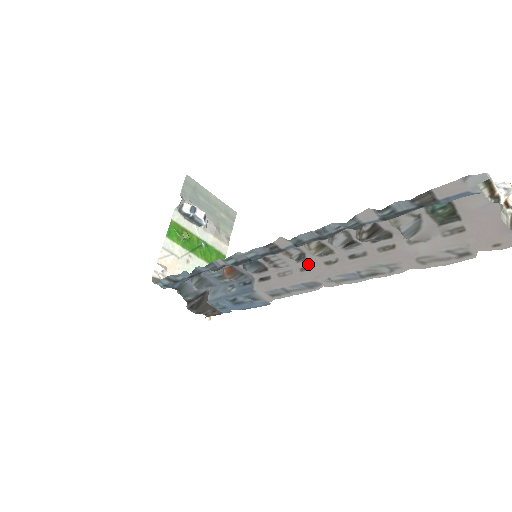
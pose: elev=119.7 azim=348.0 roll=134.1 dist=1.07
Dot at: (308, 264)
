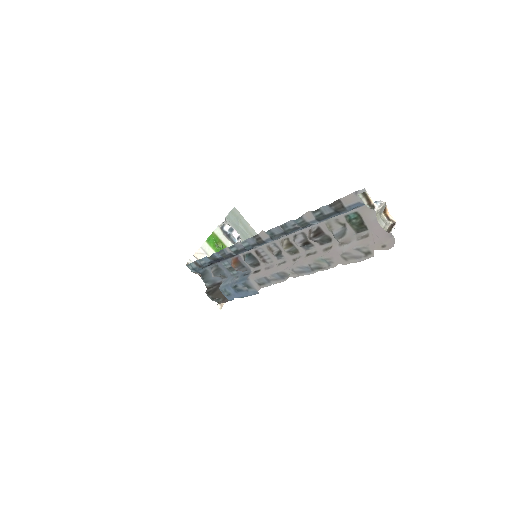
Dot at: (283, 260)
